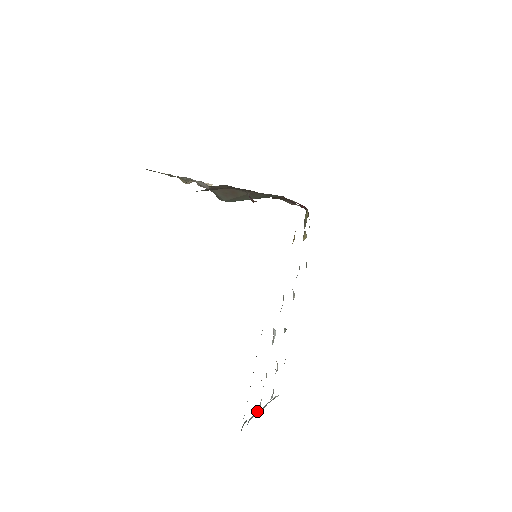
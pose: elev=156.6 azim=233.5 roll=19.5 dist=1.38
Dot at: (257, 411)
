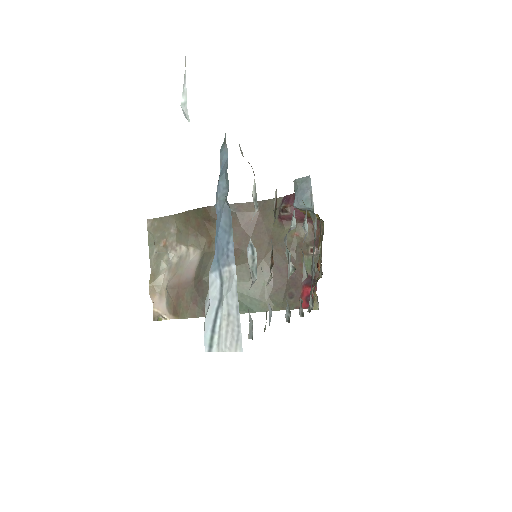
Dot at: occluded
